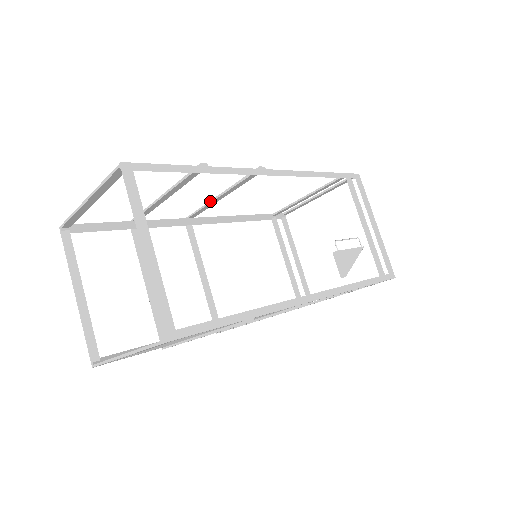
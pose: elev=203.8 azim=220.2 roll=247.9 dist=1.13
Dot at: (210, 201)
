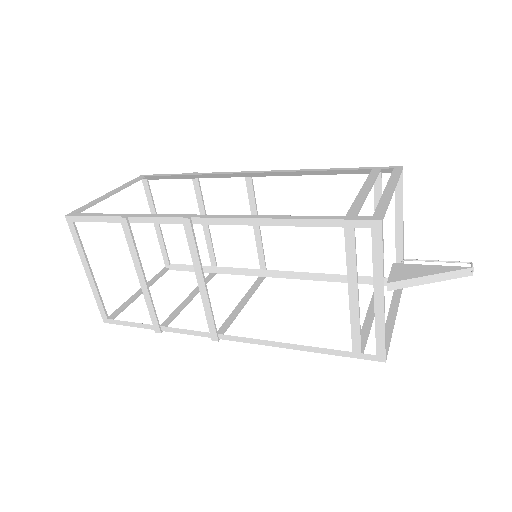
Dot at: (255, 236)
